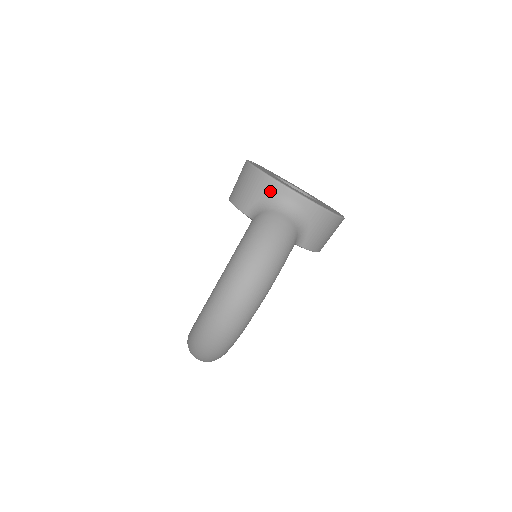
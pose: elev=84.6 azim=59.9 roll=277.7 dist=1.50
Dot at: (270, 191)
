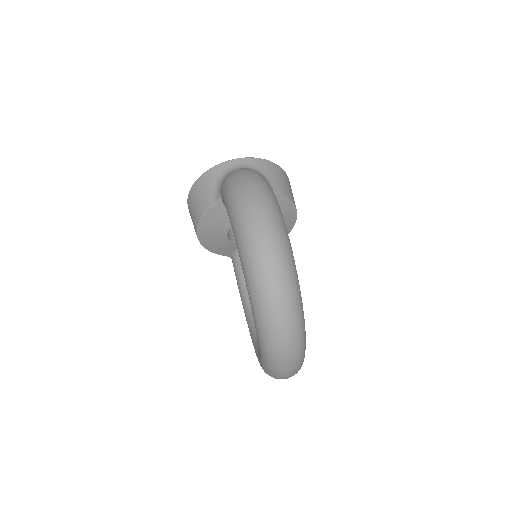
Dot at: (216, 174)
